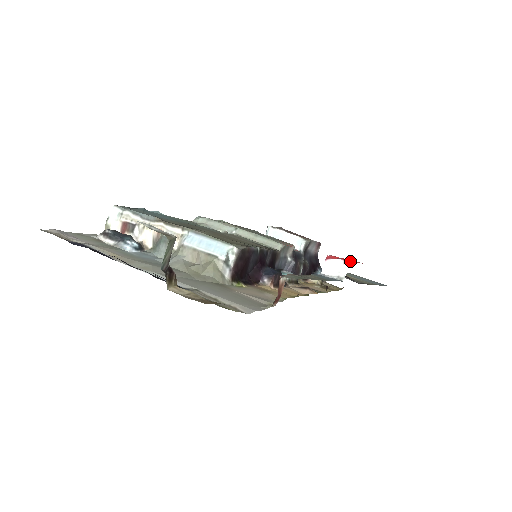
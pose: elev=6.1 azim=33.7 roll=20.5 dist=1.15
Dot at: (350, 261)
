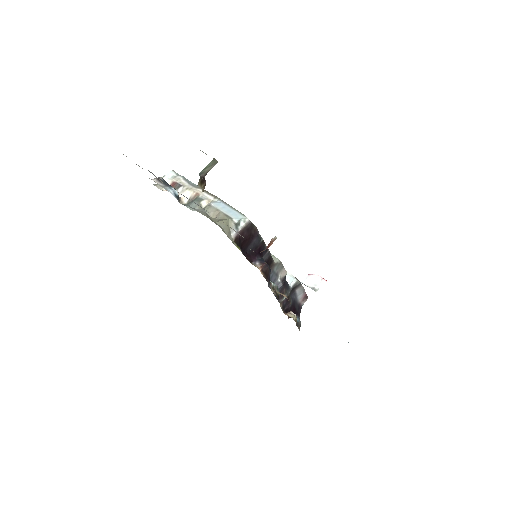
Dot at: occluded
